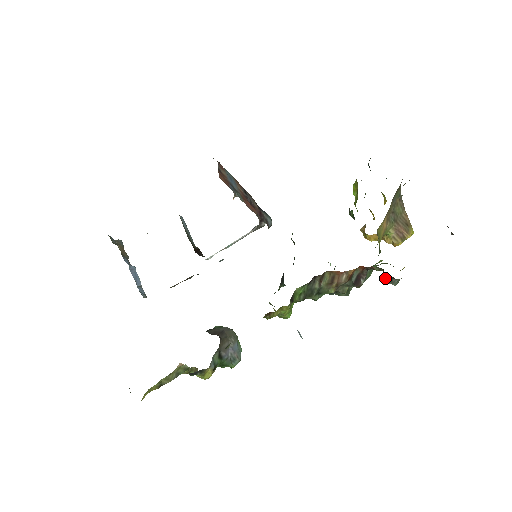
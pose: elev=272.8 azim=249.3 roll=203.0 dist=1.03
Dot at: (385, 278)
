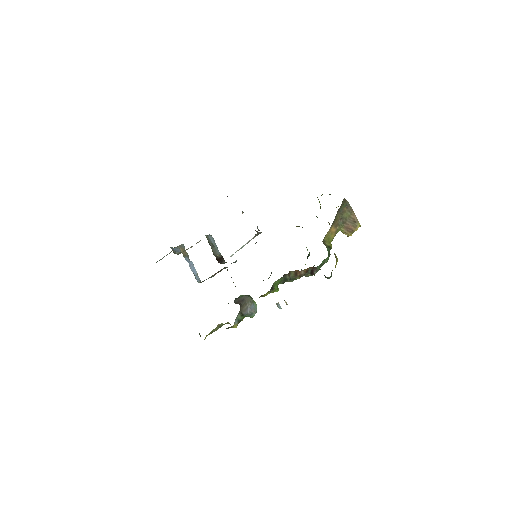
Dot at: occluded
